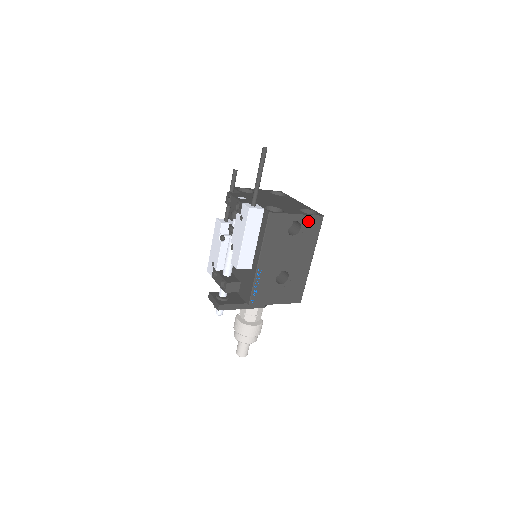
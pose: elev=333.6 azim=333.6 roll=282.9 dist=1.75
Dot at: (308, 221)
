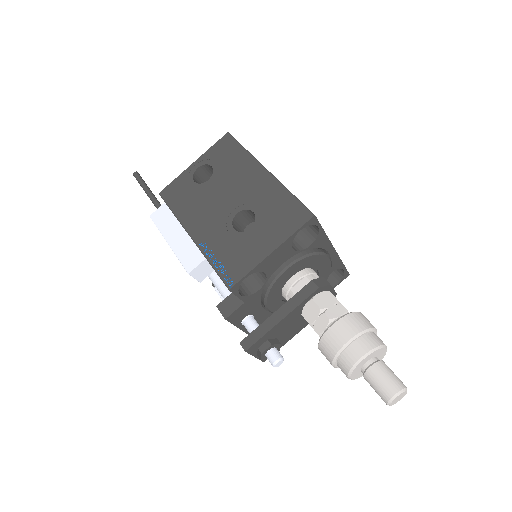
Dot at: (213, 154)
